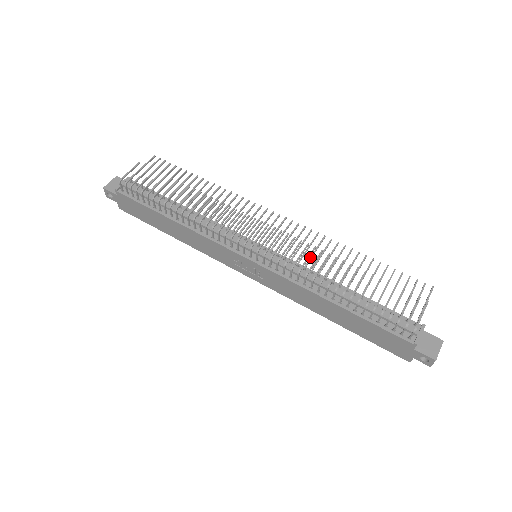
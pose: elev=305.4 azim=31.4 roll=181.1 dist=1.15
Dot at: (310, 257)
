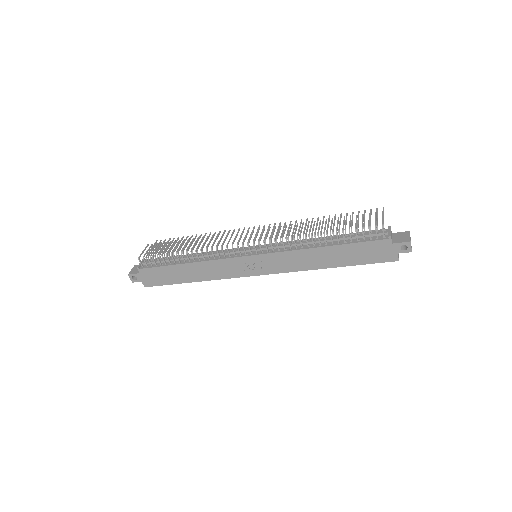
Dot at: (292, 233)
